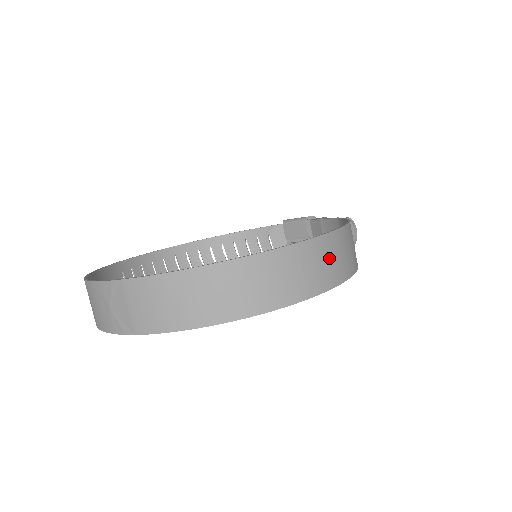
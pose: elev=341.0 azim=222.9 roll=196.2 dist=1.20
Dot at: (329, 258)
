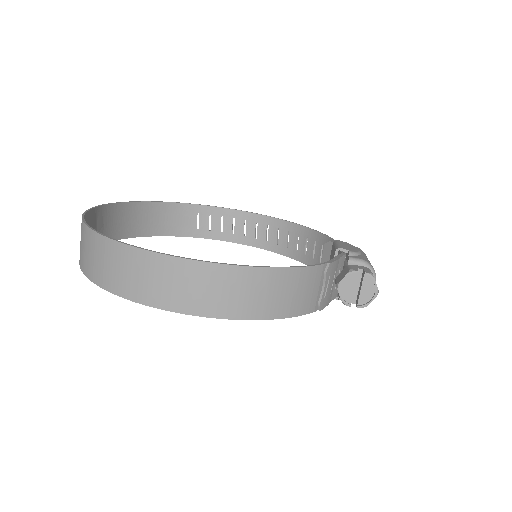
Dot at: (183, 283)
